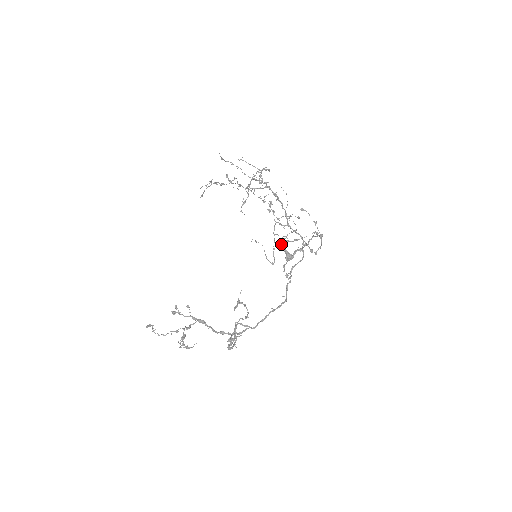
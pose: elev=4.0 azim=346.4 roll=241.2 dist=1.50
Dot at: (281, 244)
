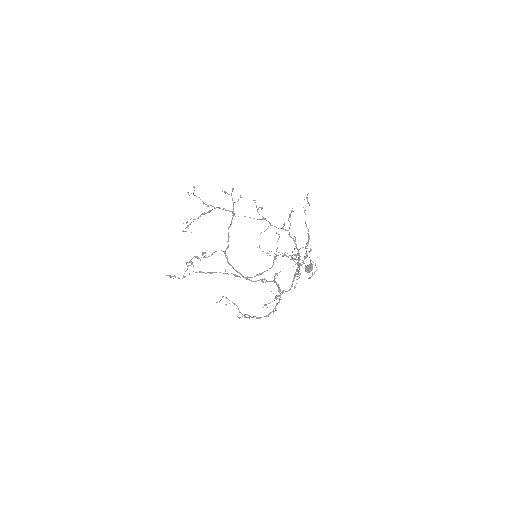
Dot at: occluded
